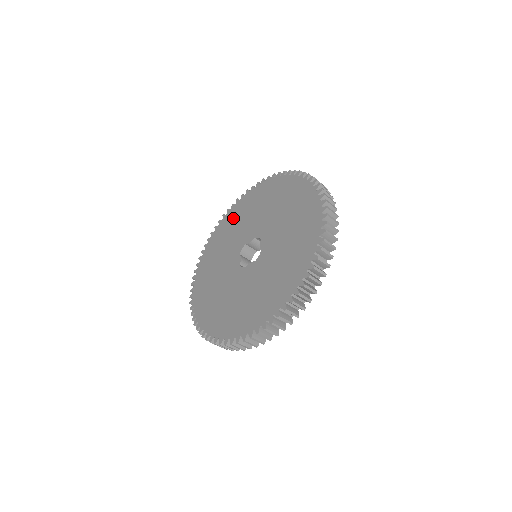
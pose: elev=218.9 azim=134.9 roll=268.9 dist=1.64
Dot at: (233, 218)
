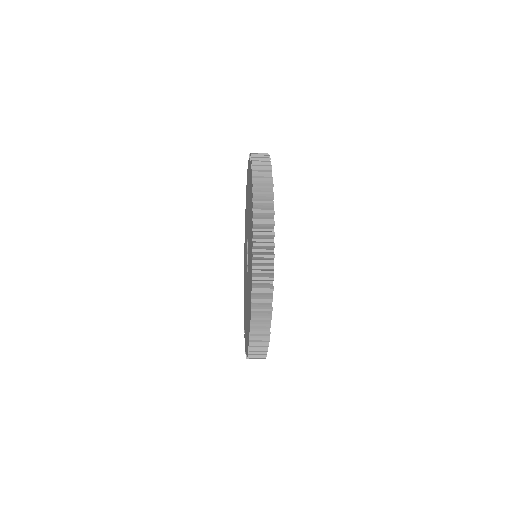
Dot at: occluded
